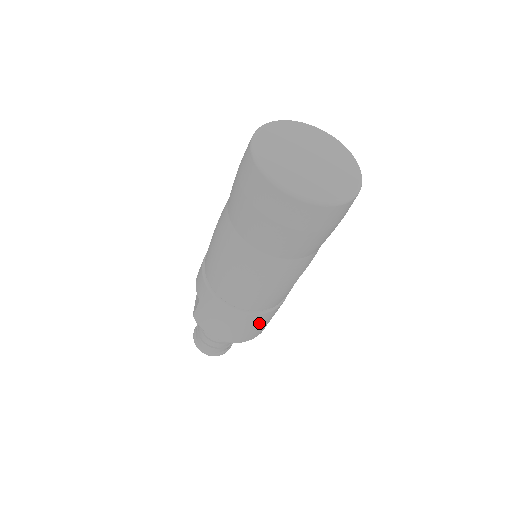
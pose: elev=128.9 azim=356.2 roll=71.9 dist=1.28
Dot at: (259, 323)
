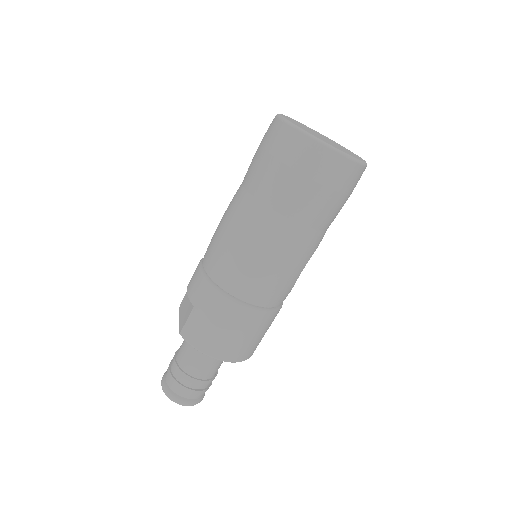
Dot at: (258, 329)
